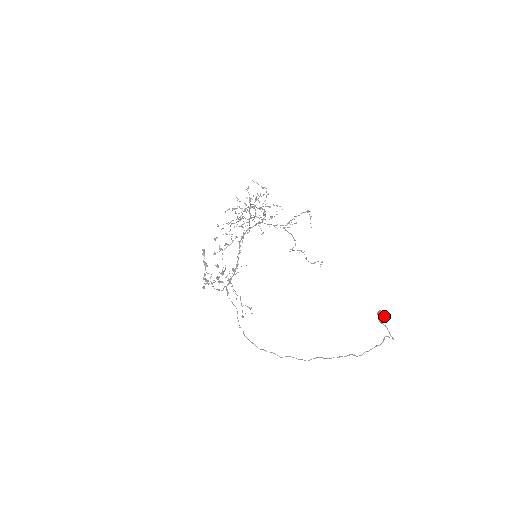
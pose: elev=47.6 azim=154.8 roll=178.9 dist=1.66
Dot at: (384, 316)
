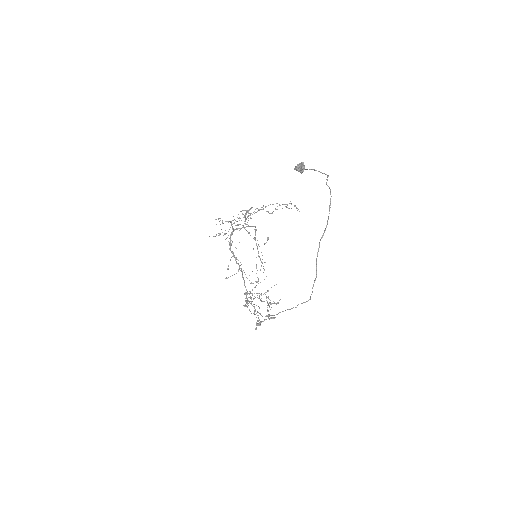
Dot at: (299, 165)
